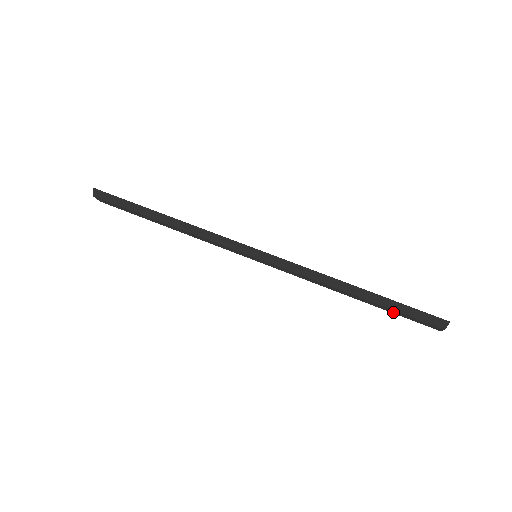
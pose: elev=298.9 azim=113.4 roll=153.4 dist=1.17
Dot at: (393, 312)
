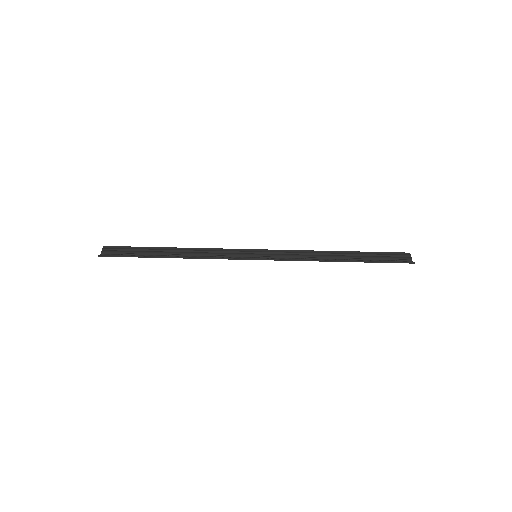
Dot at: (372, 257)
